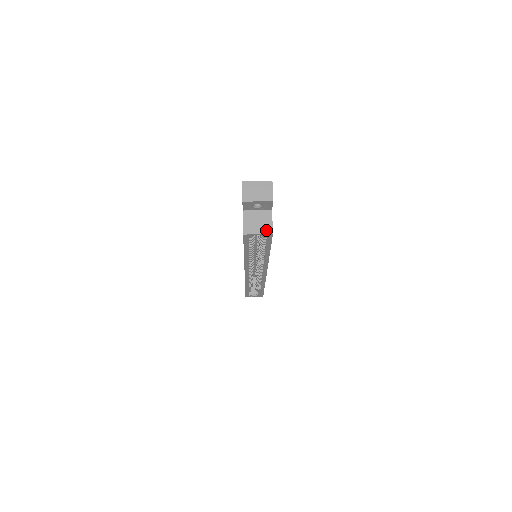
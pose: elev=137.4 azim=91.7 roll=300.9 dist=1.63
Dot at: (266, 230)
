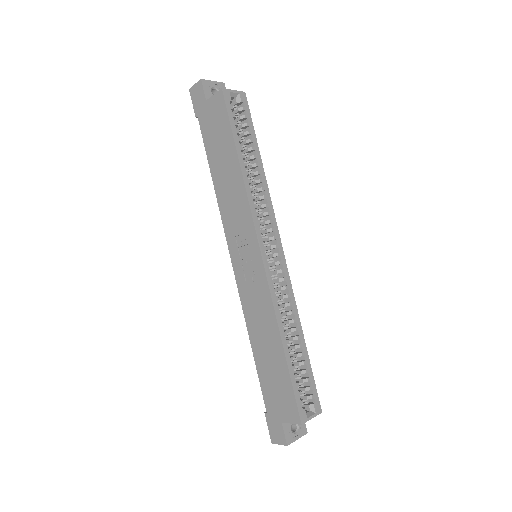
Dot at: (237, 93)
